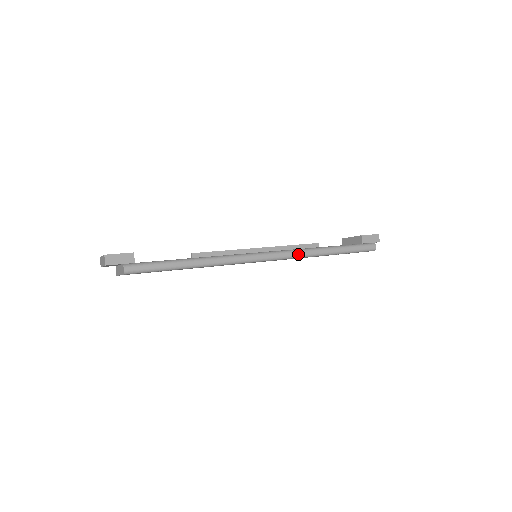
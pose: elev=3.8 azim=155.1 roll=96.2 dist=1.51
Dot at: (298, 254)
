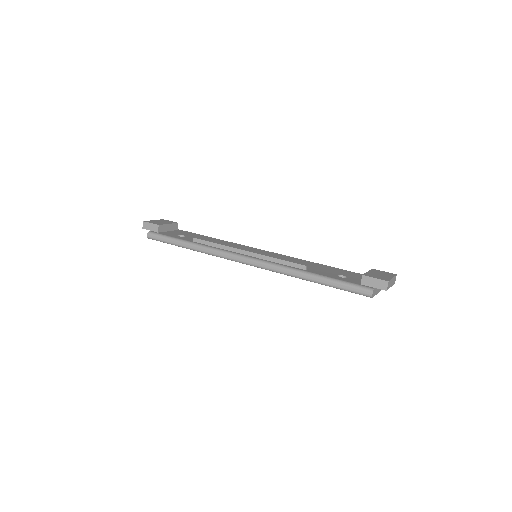
Dot at: (275, 269)
